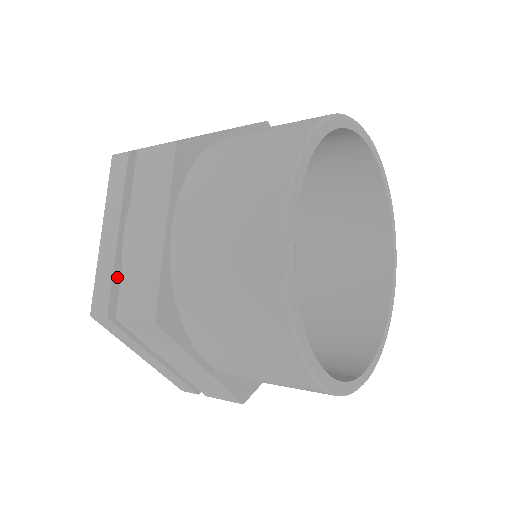
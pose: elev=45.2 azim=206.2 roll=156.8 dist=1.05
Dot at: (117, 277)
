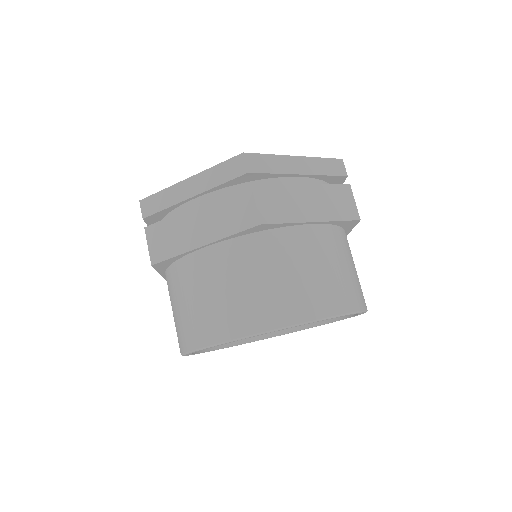
Dot at: (168, 209)
